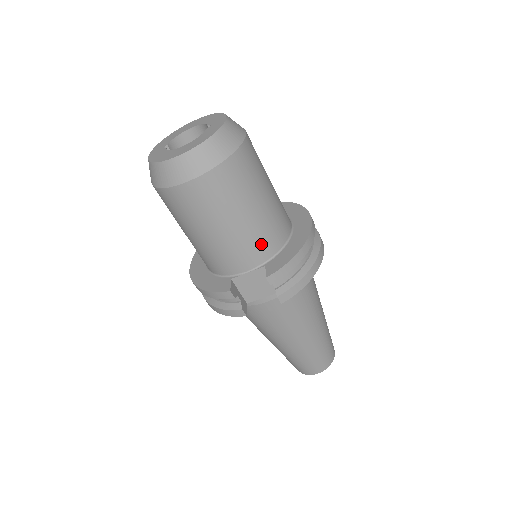
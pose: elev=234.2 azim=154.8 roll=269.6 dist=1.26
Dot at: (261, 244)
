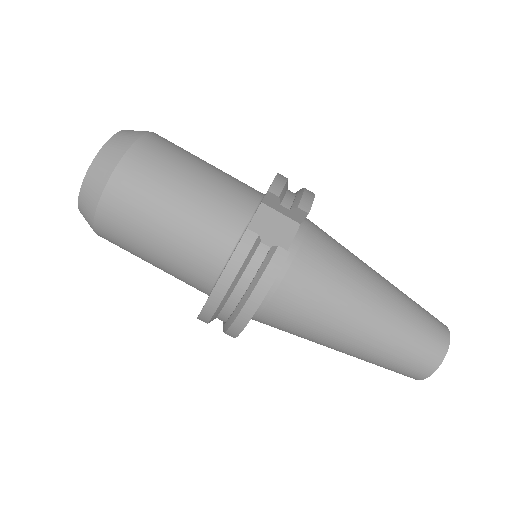
Dot at: (239, 189)
